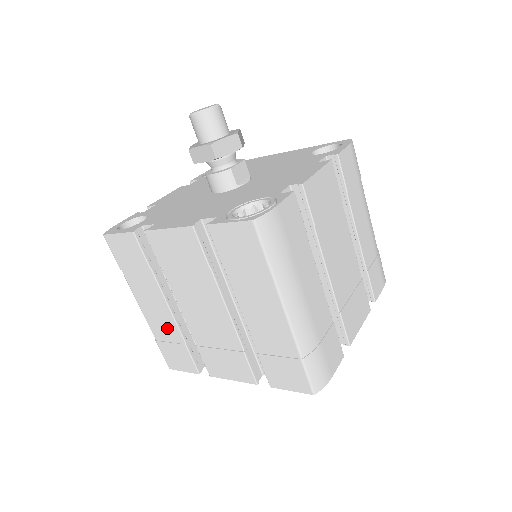
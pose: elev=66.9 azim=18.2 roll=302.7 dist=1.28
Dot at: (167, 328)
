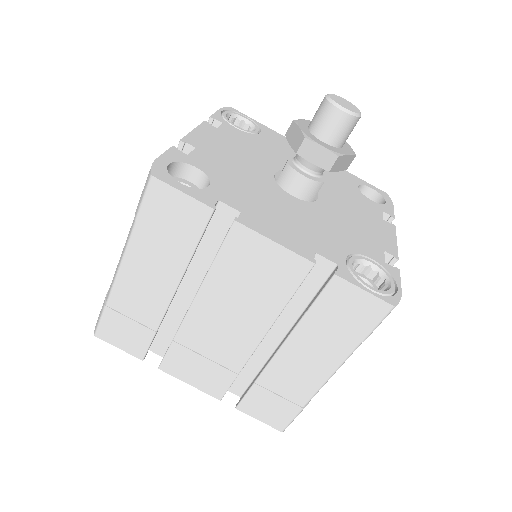
Dot at: (144, 307)
